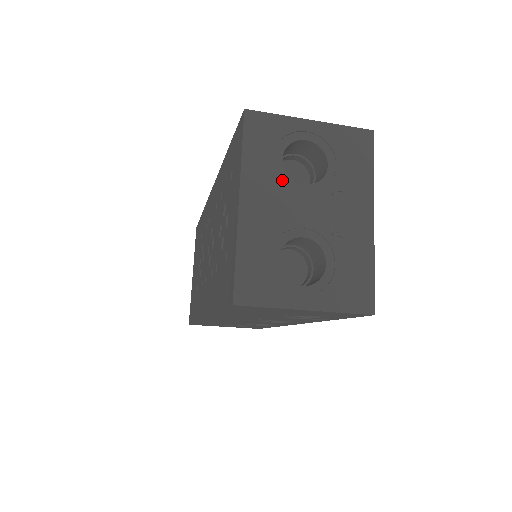
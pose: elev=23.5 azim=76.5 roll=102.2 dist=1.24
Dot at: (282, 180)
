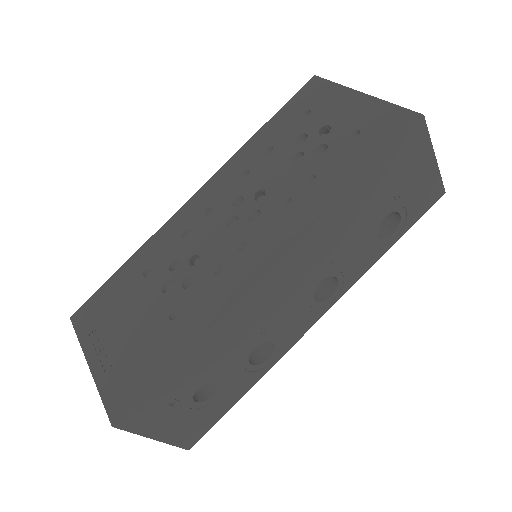
Dot at: occluded
